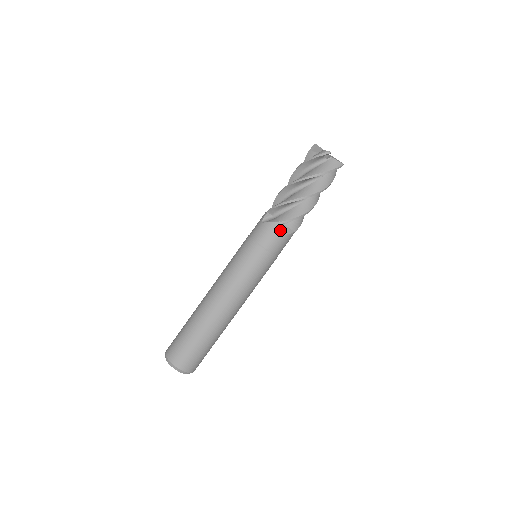
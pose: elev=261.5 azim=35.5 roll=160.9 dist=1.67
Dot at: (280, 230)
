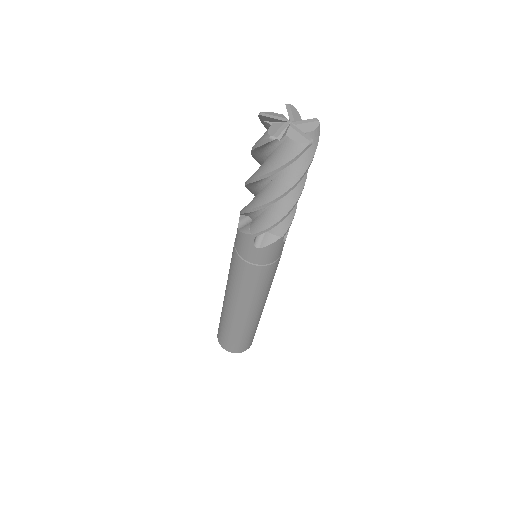
Dot at: (258, 240)
